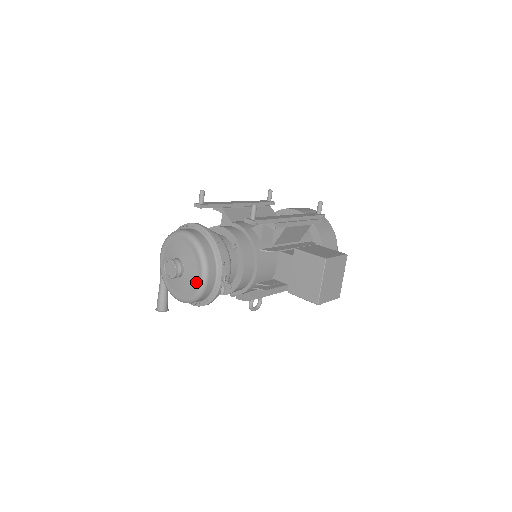
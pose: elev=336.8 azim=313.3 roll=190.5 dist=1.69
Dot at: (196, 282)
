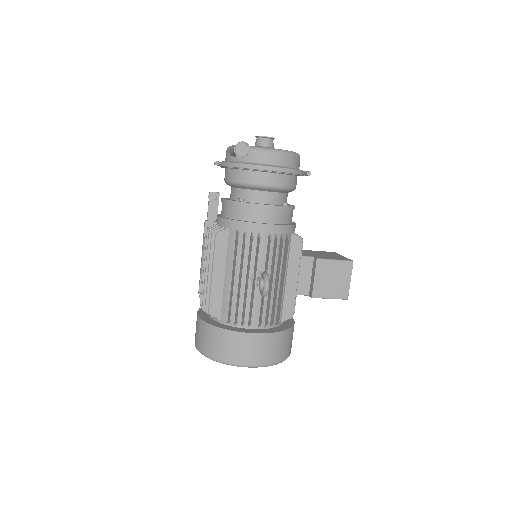
Dot at: occluded
